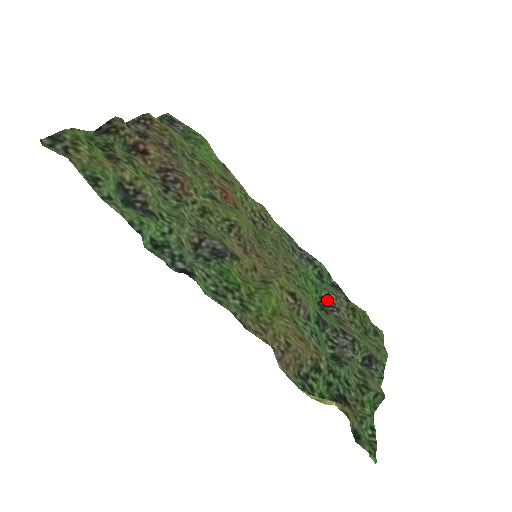
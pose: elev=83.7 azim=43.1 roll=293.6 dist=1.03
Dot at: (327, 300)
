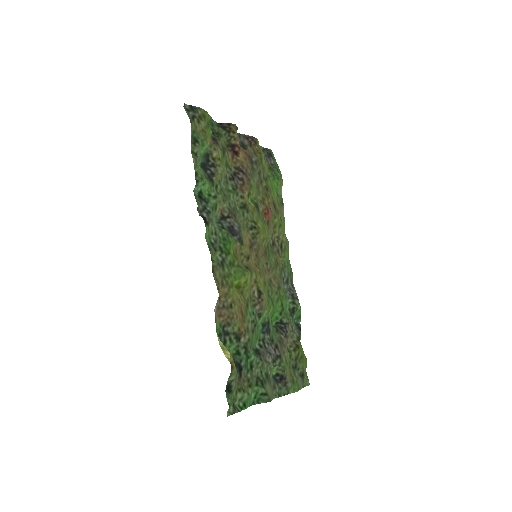
Dot at: (284, 325)
